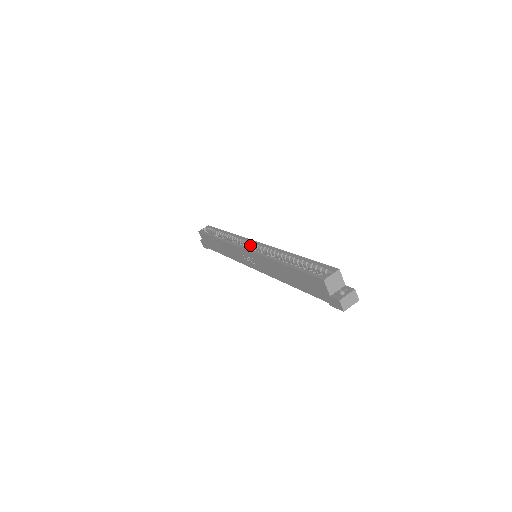
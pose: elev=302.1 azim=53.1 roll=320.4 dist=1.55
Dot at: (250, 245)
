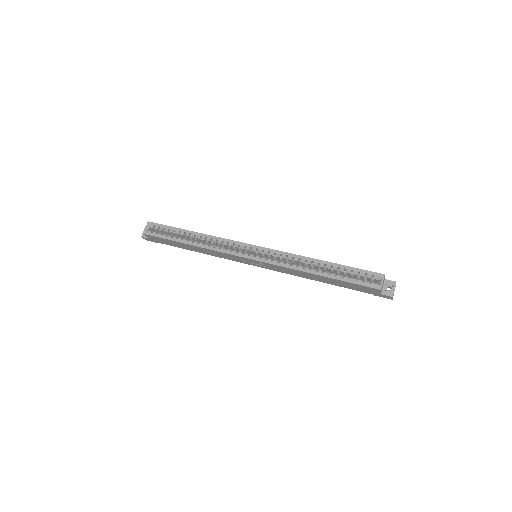
Dot at: (249, 250)
